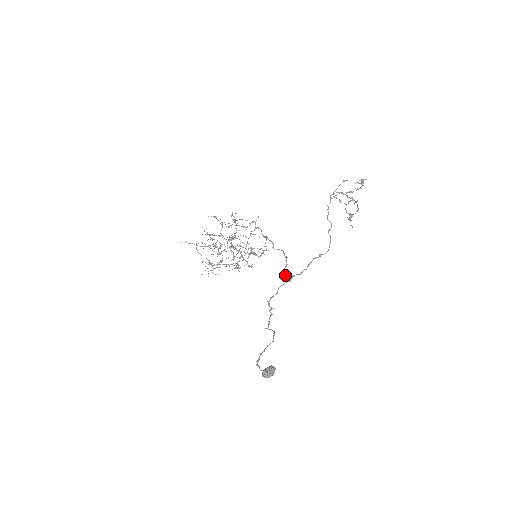
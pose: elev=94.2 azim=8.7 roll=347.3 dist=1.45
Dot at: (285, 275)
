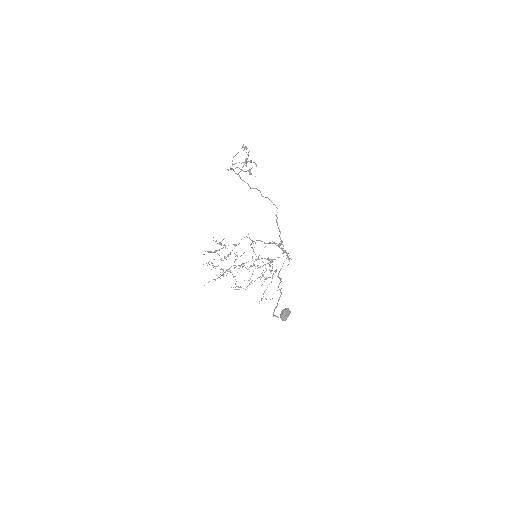
Dot at: (286, 253)
